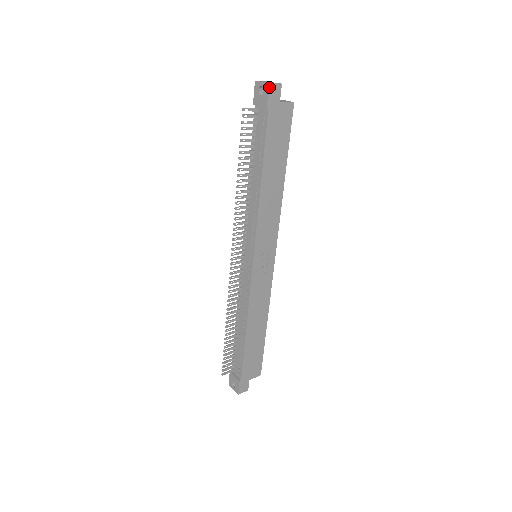
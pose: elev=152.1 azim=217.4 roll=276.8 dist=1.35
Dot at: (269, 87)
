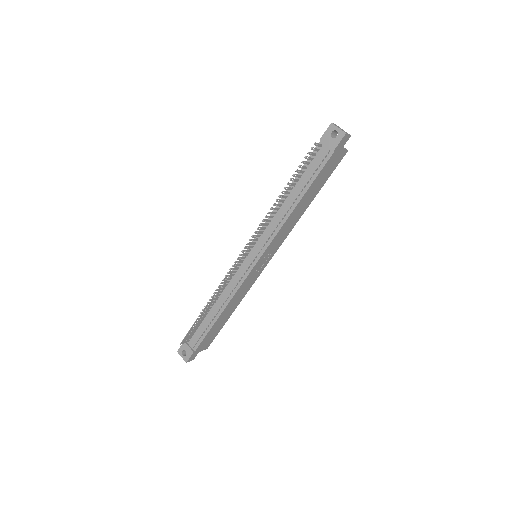
Dot at: (344, 136)
